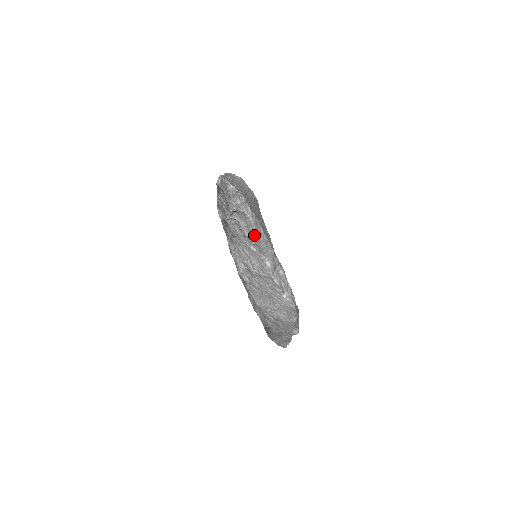
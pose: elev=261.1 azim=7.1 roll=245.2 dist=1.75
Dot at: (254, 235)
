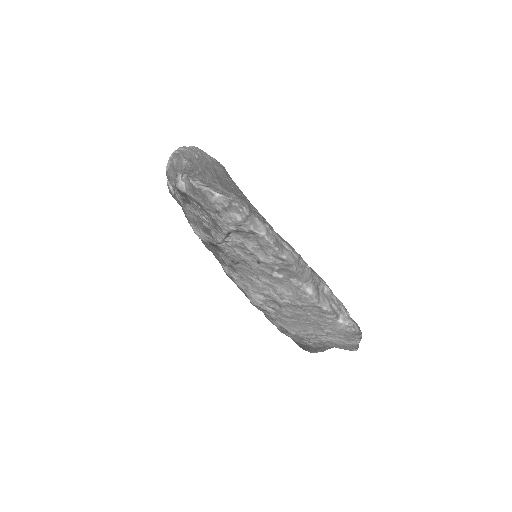
Dot at: (277, 258)
